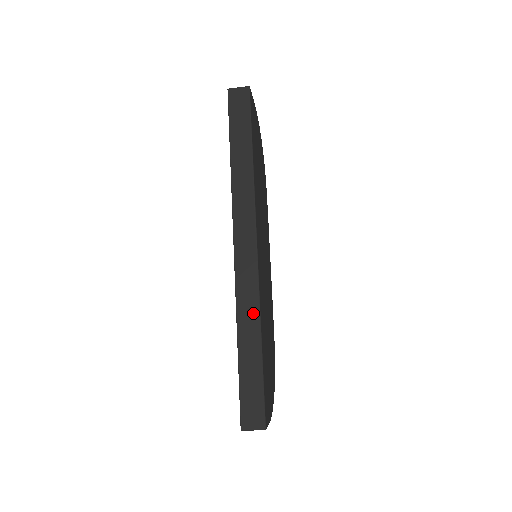
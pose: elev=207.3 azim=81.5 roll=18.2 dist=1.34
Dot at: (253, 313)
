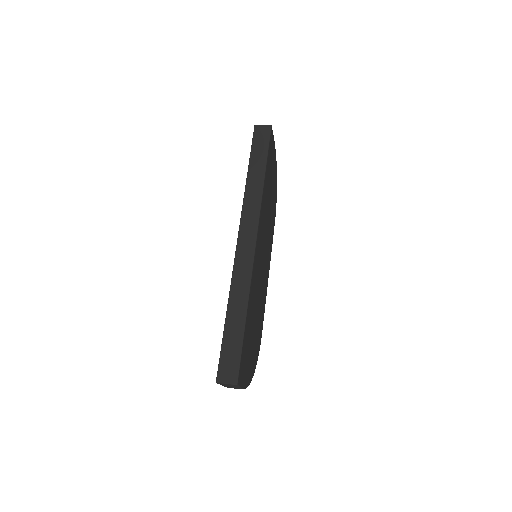
Dot at: (244, 288)
